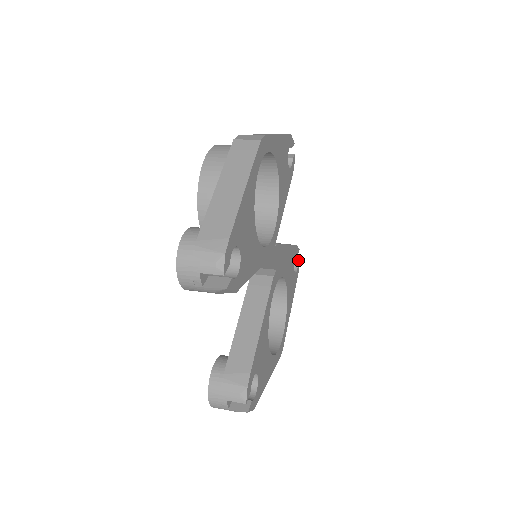
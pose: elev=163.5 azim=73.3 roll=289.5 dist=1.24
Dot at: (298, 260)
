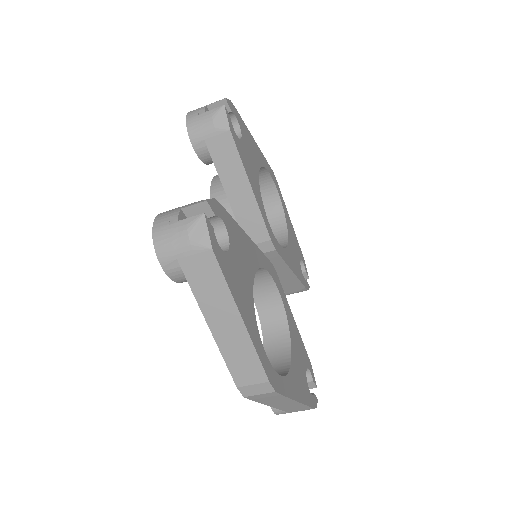
Dot at: (314, 395)
